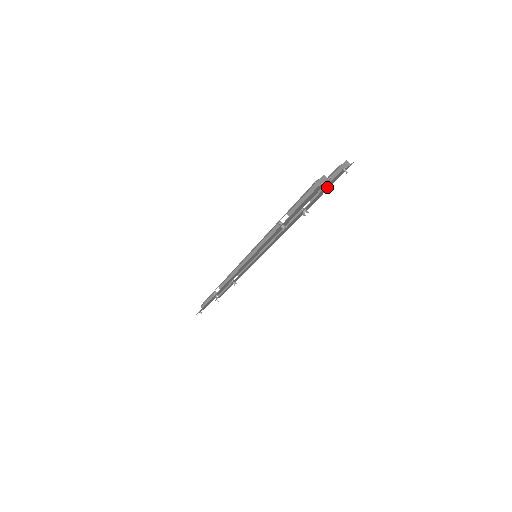
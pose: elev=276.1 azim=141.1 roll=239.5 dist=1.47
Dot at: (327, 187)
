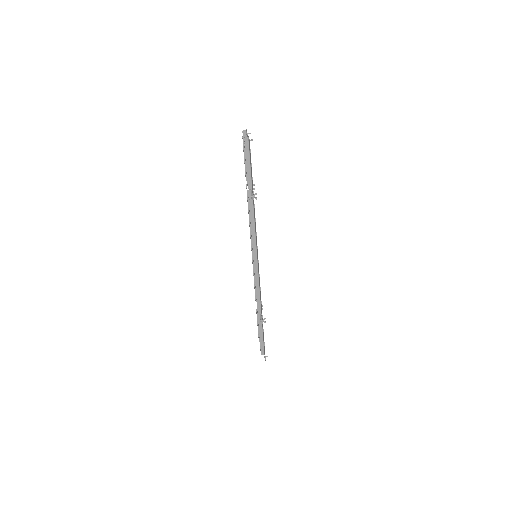
Dot at: occluded
